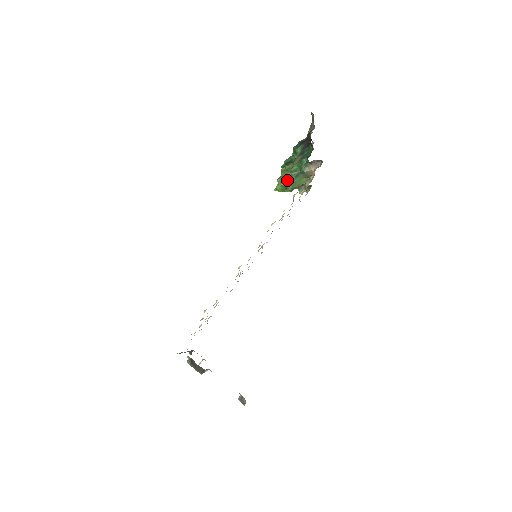
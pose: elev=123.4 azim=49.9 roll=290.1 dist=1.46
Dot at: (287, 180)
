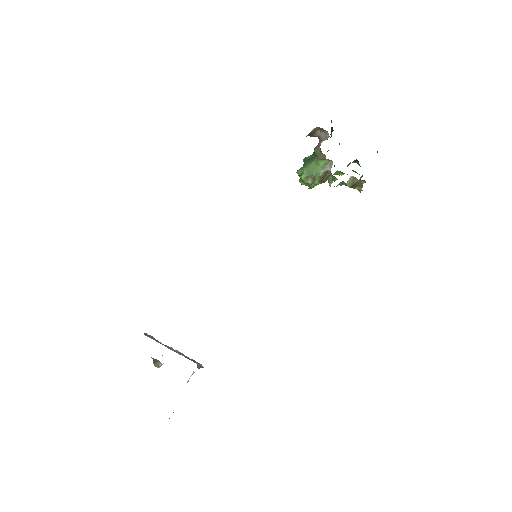
Dot at: (302, 167)
